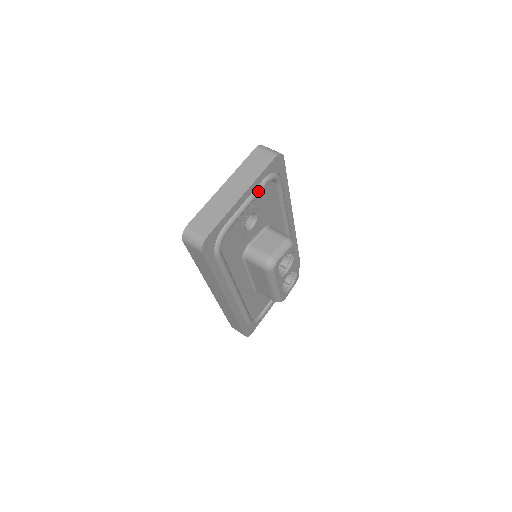
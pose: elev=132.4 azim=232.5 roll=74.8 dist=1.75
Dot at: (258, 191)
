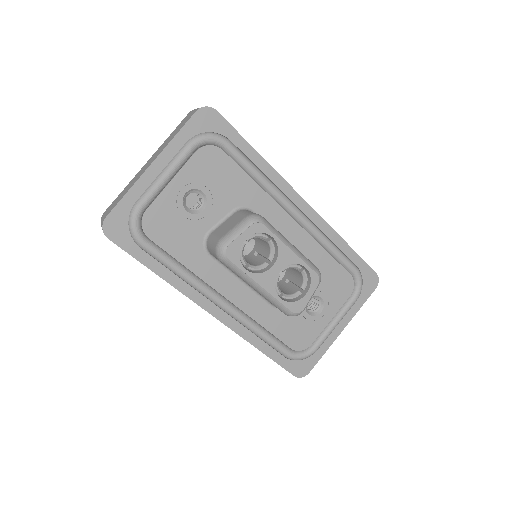
Dot at: (179, 157)
